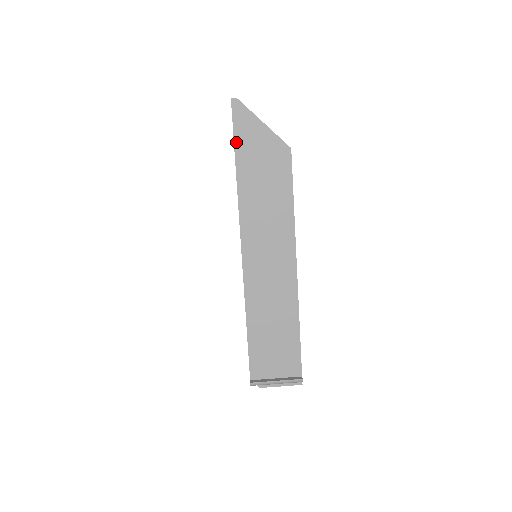
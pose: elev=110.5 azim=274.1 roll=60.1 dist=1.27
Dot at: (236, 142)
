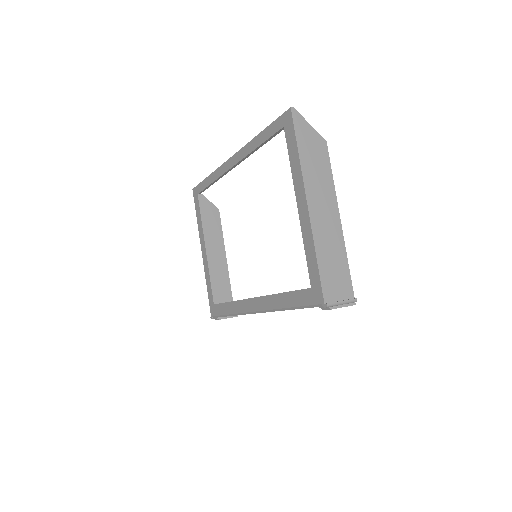
Dot at: (296, 134)
